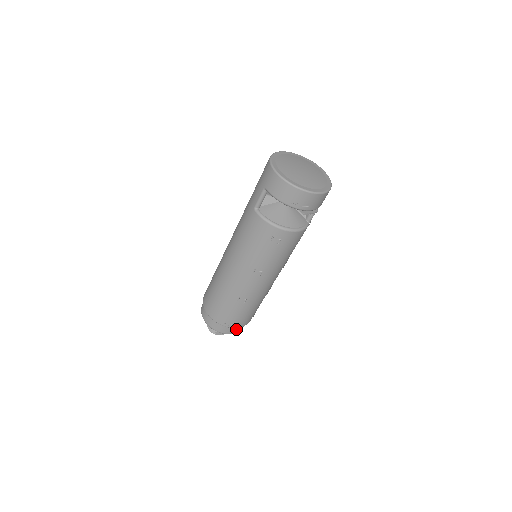
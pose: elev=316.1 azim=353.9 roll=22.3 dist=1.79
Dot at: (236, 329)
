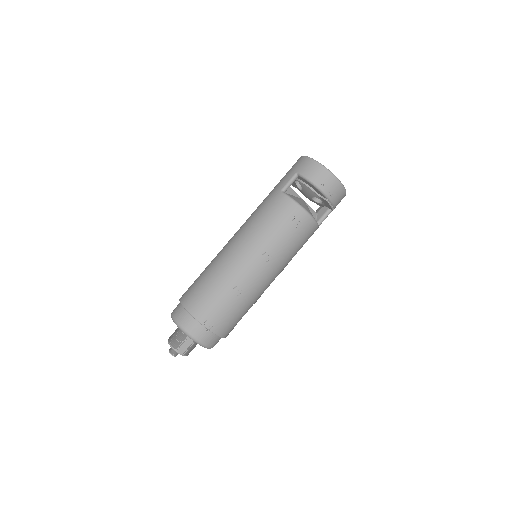
Dot at: (211, 339)
